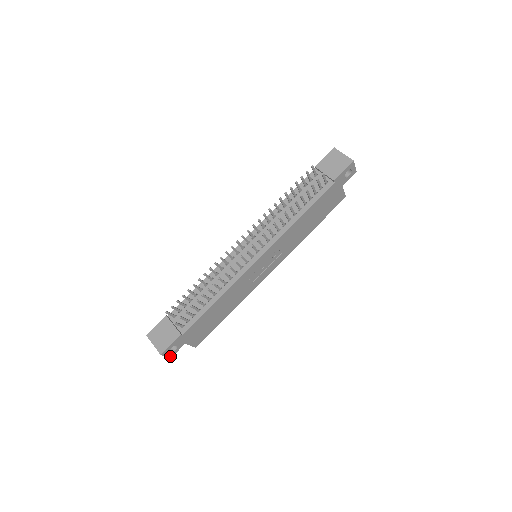
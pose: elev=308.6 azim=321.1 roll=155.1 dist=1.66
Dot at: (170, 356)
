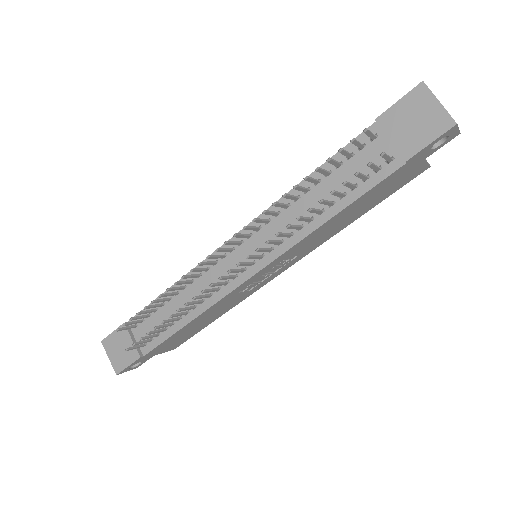
Dot at: (134, 368)
